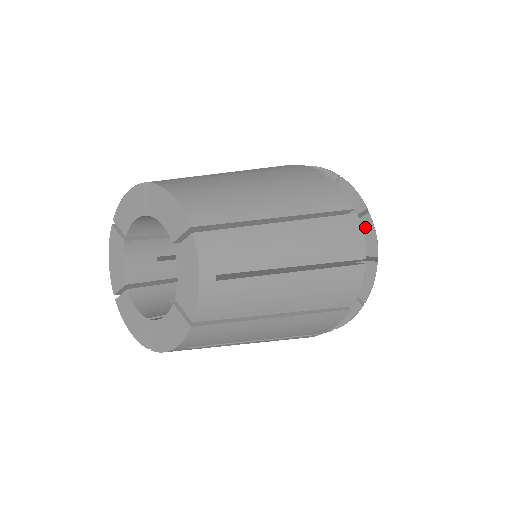
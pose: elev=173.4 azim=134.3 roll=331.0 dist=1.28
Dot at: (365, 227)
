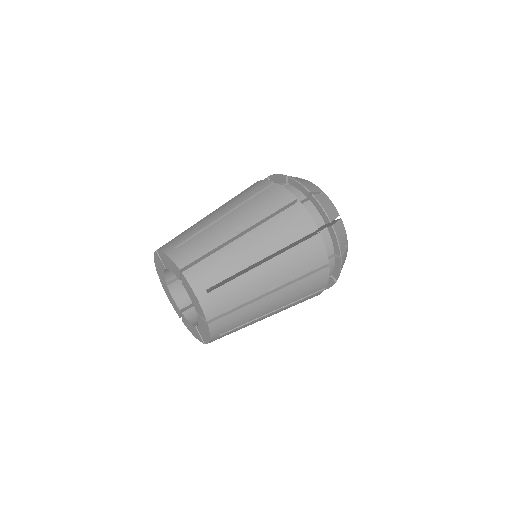
Dot at: (315, 205)
